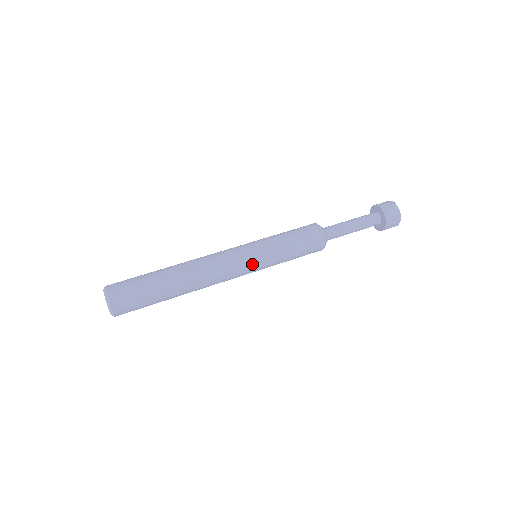
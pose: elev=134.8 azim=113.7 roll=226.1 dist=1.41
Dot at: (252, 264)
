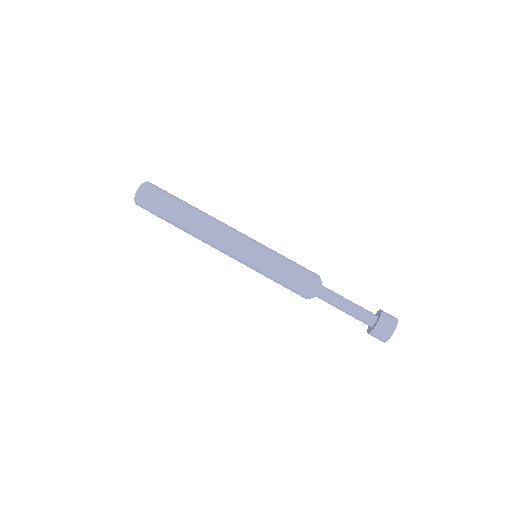
Dot at: (244, 257)
